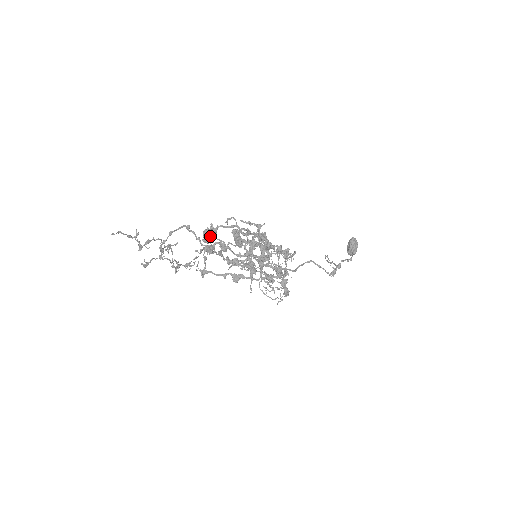
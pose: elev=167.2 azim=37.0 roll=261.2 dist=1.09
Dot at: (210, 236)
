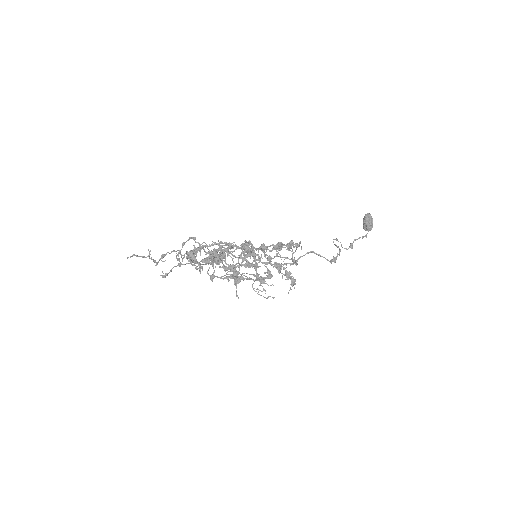
Dot at: (193, 257)
